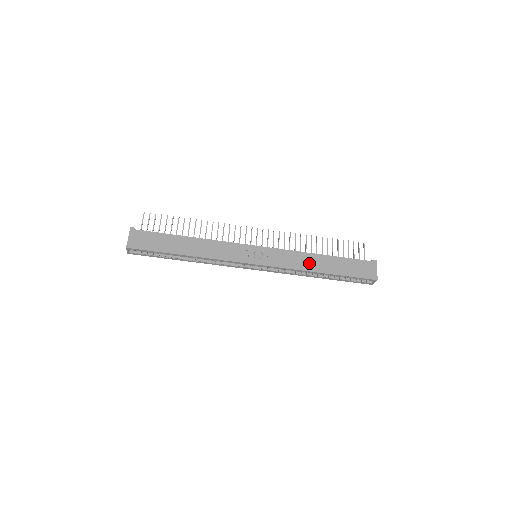
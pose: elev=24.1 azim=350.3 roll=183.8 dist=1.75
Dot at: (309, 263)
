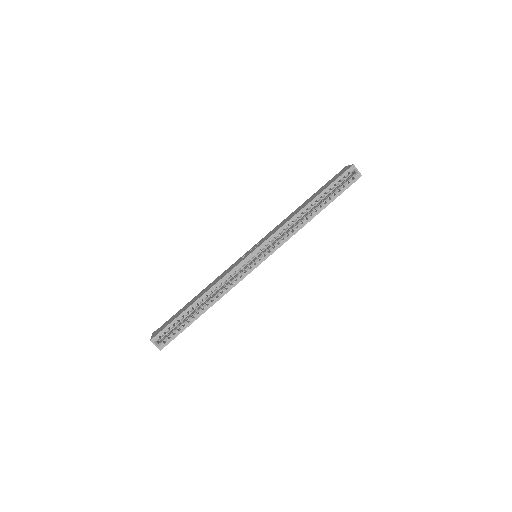
Dot at: (293, 214)
